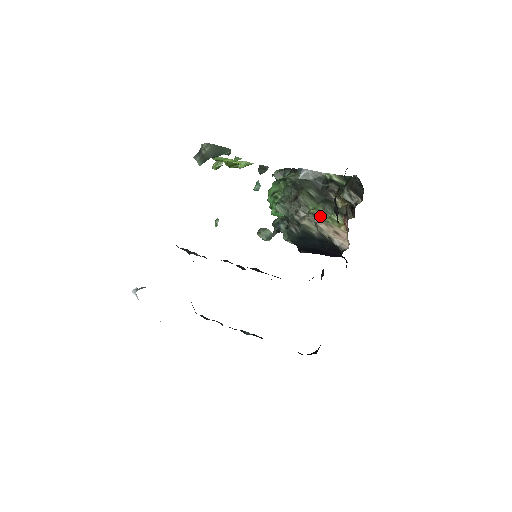
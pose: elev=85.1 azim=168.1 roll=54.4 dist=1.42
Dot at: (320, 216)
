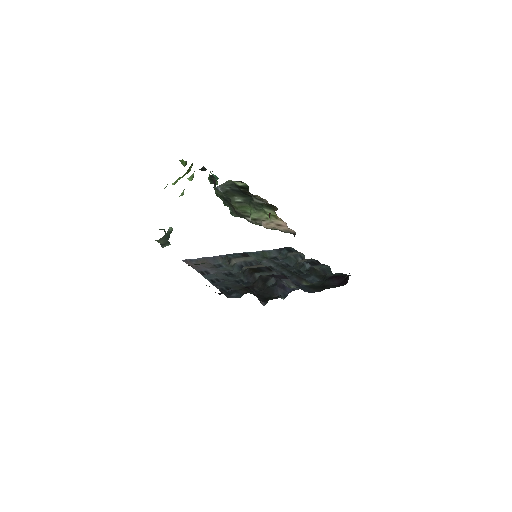
Dot at: (259, 218)
